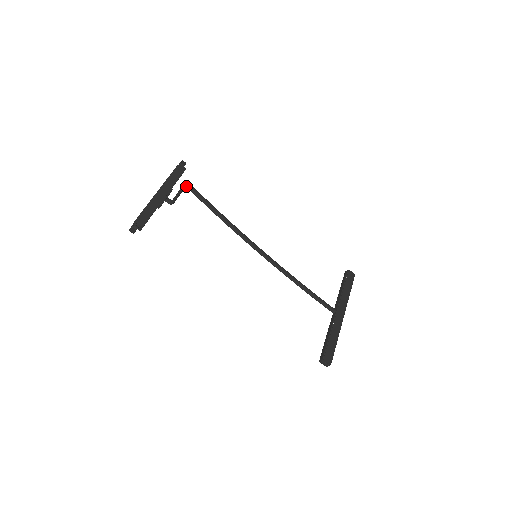
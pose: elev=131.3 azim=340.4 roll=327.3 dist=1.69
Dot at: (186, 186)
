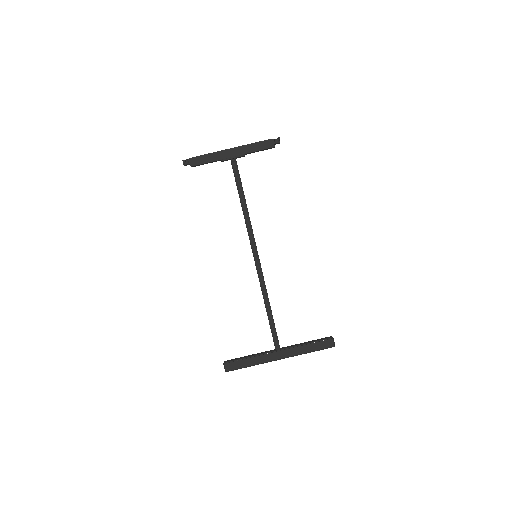
Dot at: (232, 164)
